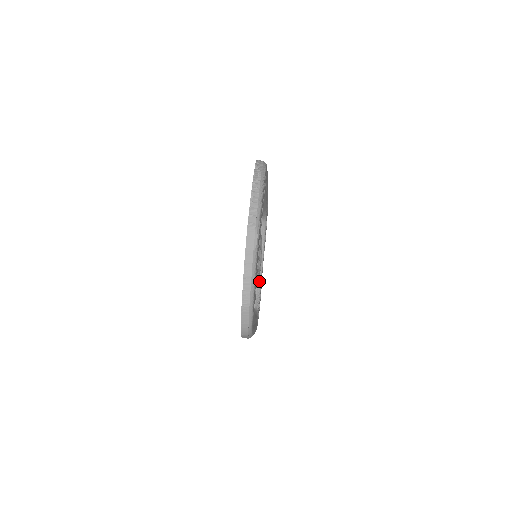
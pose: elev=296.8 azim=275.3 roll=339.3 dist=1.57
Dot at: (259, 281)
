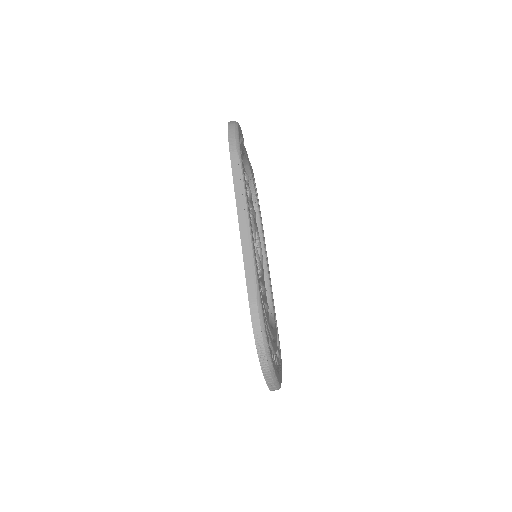
Dot at: (249, 175)
